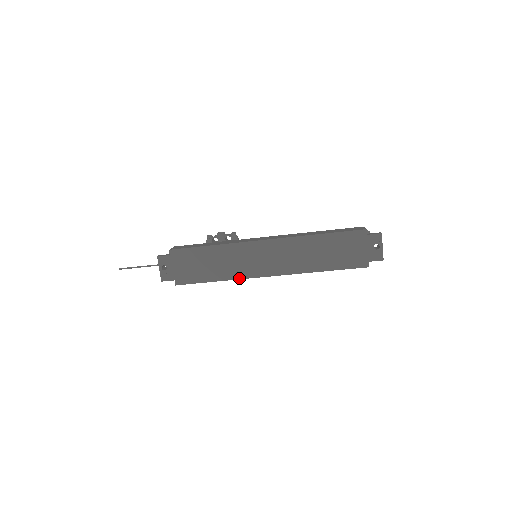
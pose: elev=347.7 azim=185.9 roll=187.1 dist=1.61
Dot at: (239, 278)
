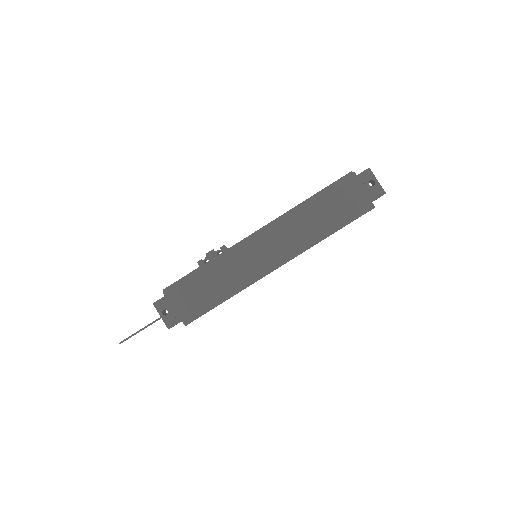
Dot at: (249, 285)
